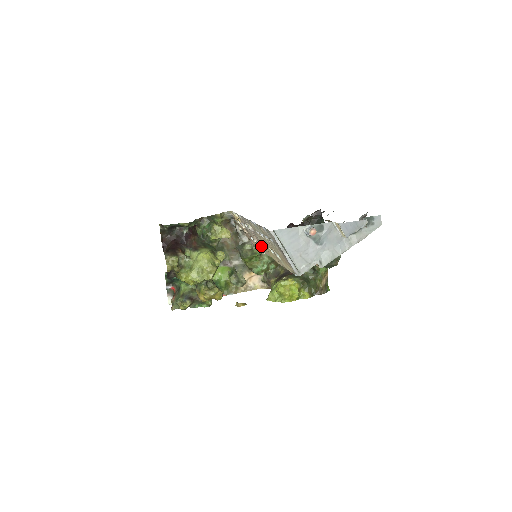
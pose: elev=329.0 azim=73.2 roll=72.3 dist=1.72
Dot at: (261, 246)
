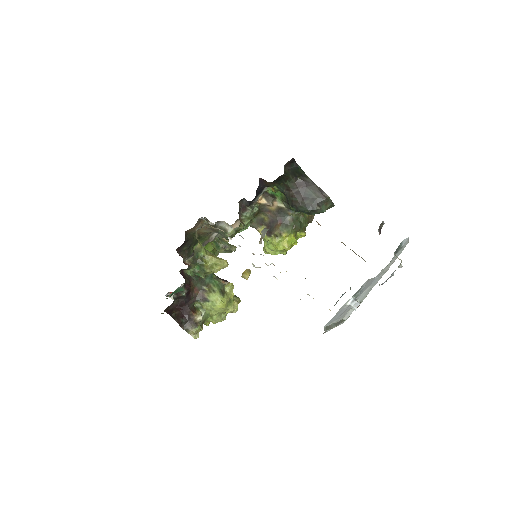
Dot at: occluded
